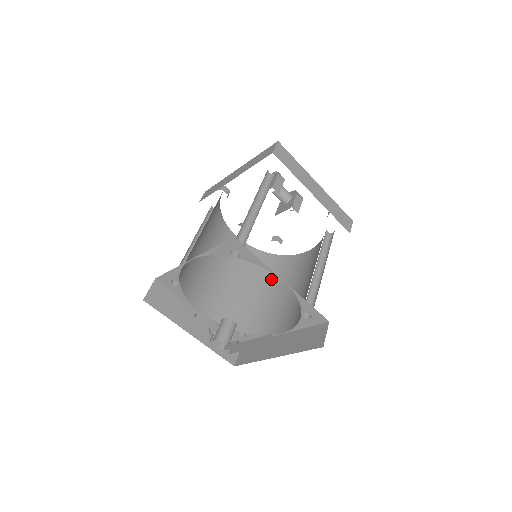
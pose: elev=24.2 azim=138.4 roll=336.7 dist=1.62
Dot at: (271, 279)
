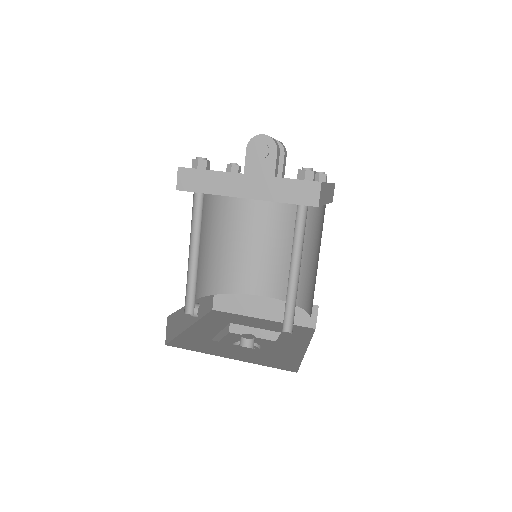
Dot at: (240, 228)
